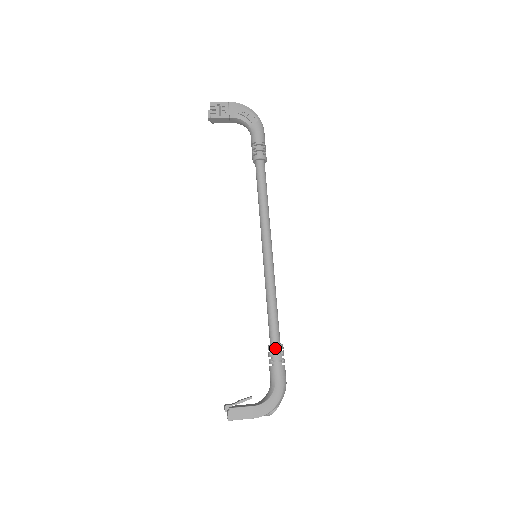
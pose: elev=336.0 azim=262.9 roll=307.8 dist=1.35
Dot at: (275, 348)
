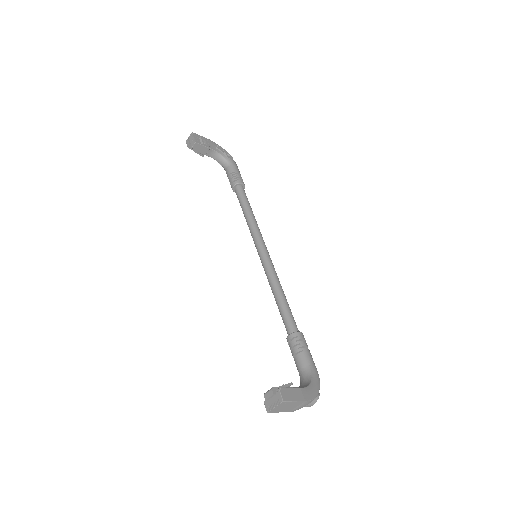
Dot at: (300, 335)
